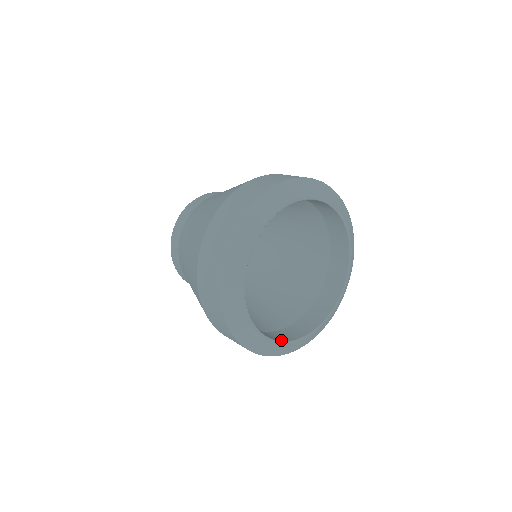
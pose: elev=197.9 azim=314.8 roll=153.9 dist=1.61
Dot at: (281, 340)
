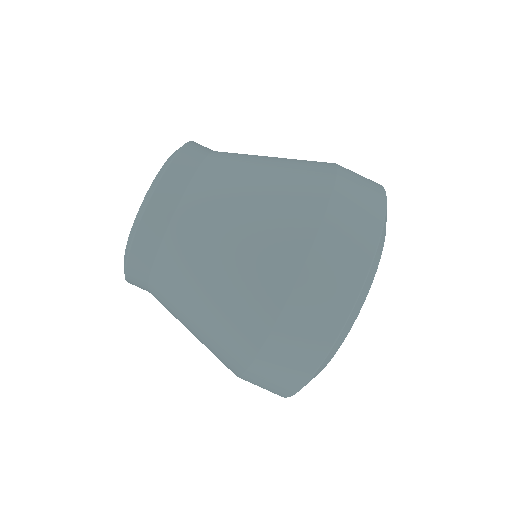
Dot at: occluded
